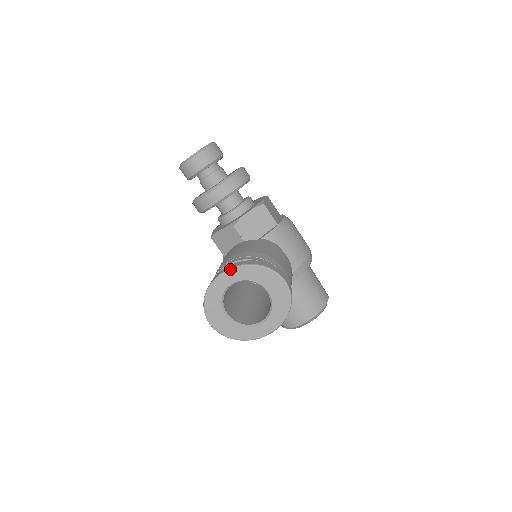
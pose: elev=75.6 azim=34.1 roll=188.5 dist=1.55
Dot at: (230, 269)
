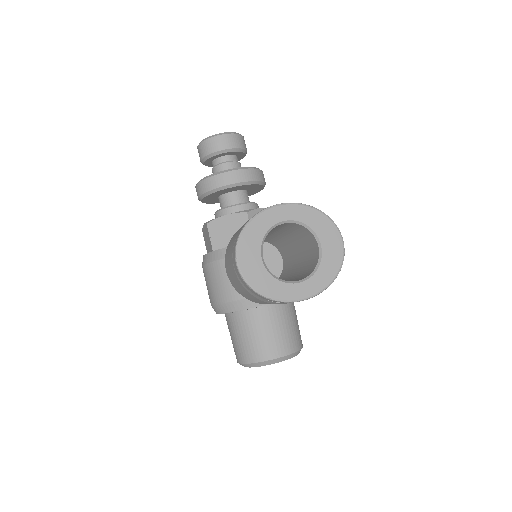
Dot at: (289, 203)
